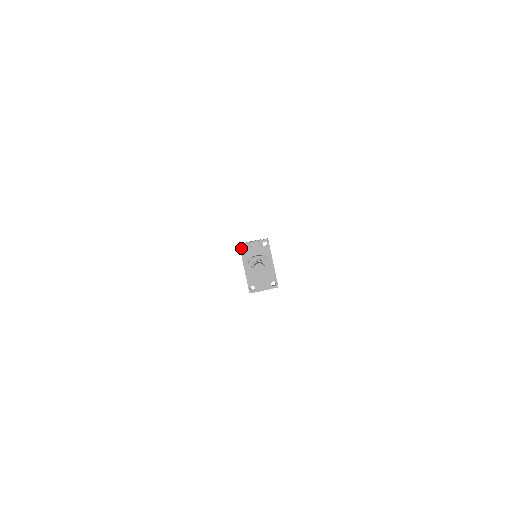
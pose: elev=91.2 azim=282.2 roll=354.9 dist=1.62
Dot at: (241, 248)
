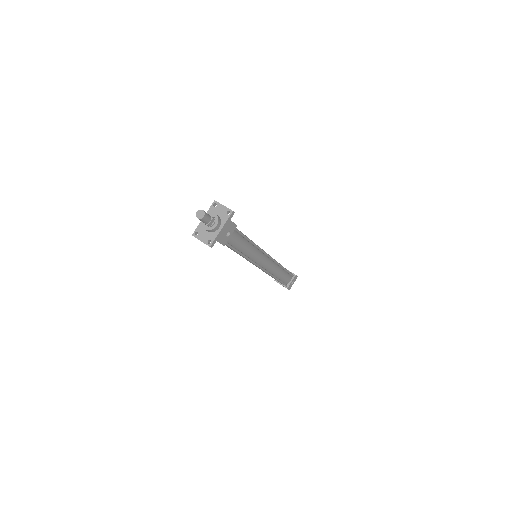
Dot at: (214, 203)
